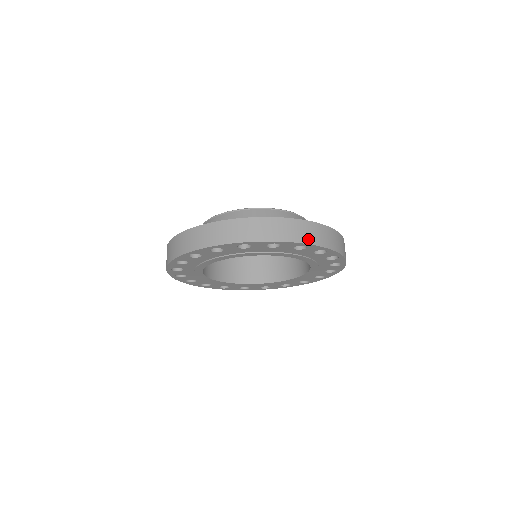
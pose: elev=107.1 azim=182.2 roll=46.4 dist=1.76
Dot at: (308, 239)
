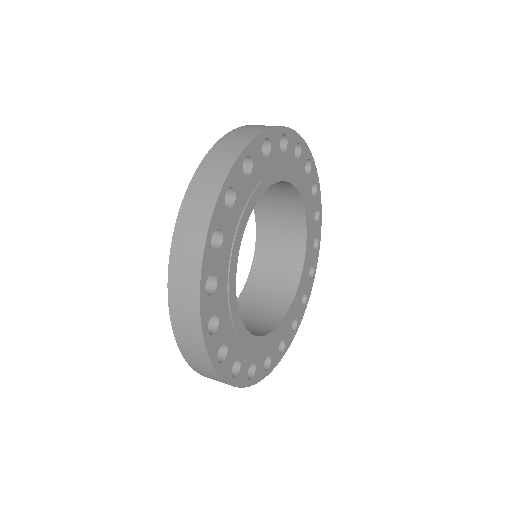
Dot at: (259, 129)
